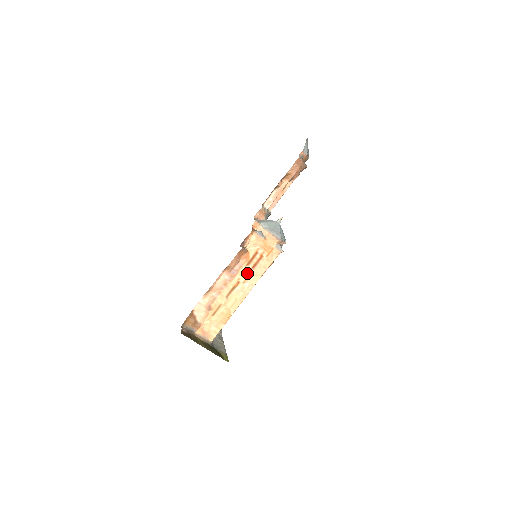
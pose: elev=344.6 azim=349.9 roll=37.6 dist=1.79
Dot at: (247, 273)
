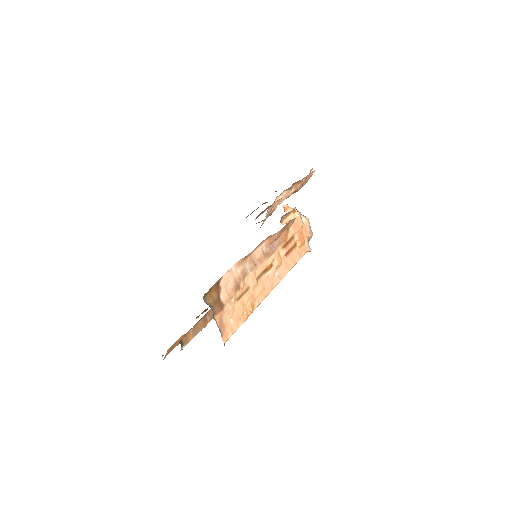
Dot at: (281, 257)
